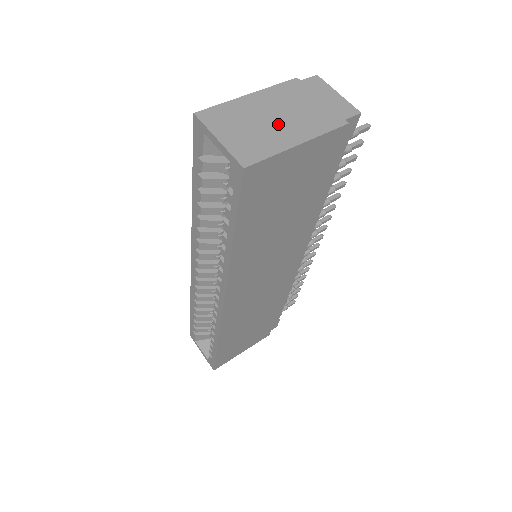
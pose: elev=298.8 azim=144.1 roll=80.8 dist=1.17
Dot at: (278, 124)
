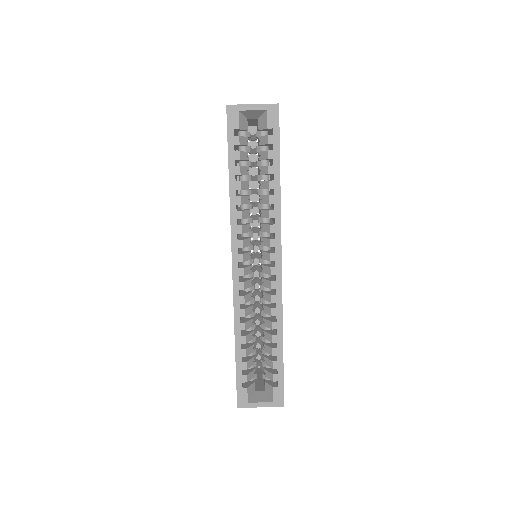
Dot at: occluded
